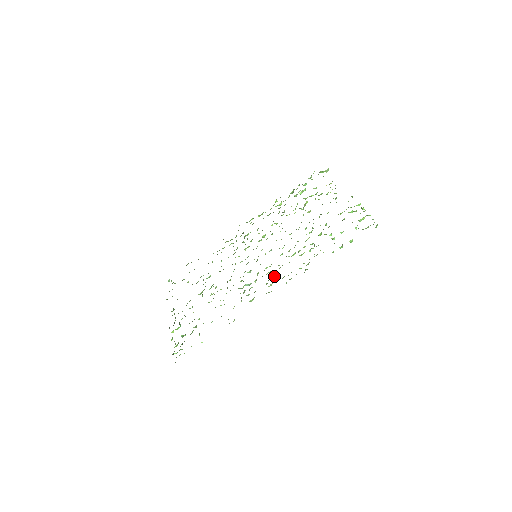
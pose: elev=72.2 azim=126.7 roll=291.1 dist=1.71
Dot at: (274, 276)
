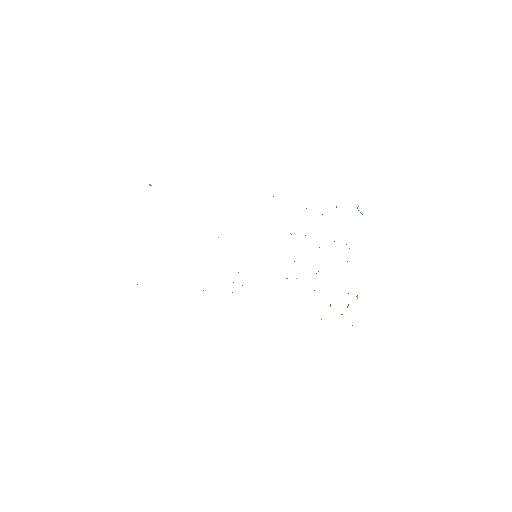
Dot at: occluded
